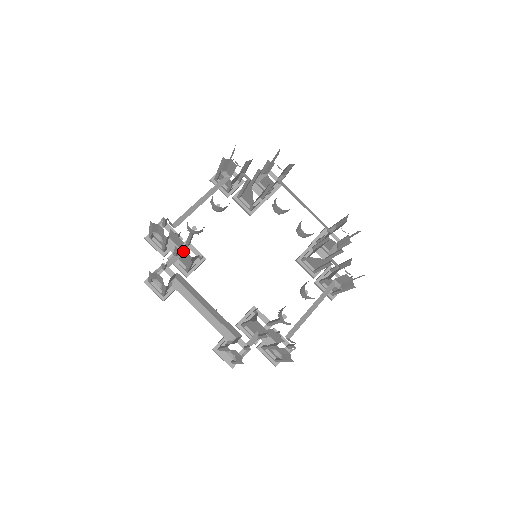
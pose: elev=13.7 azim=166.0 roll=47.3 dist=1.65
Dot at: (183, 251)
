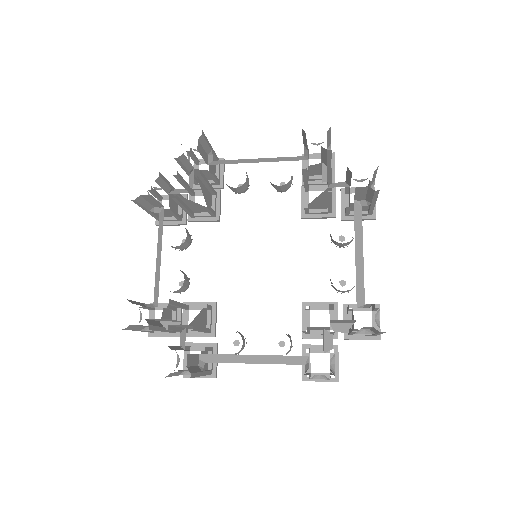
Dot at: occluded
